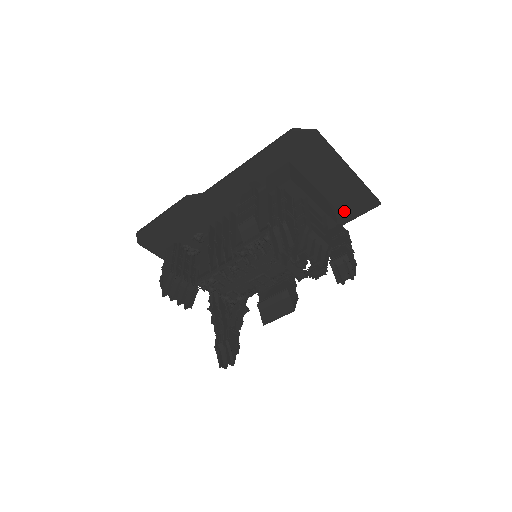
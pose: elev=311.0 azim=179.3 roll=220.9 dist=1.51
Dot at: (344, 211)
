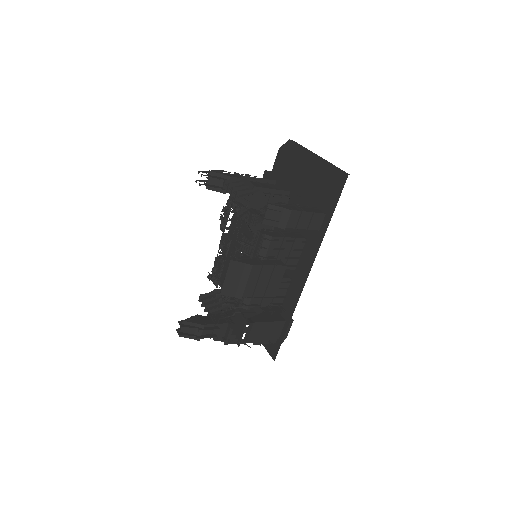
Dot at: (327, 200)
